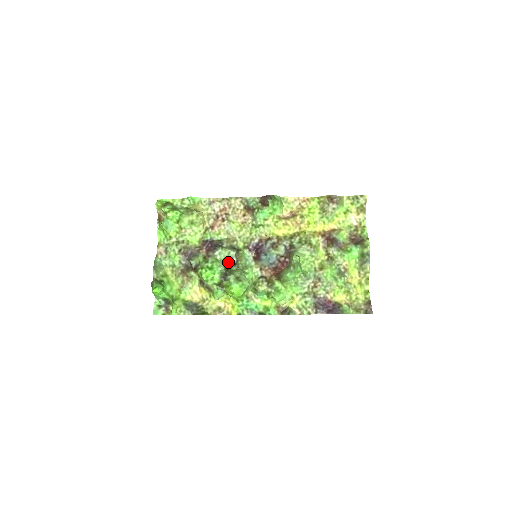
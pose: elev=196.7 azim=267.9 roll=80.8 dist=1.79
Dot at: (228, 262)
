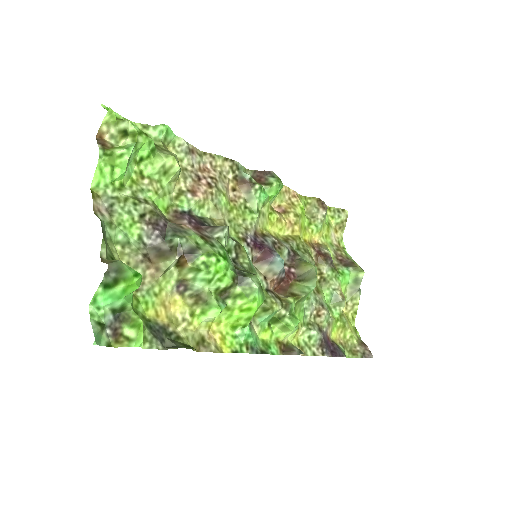
Dot at: occluded
